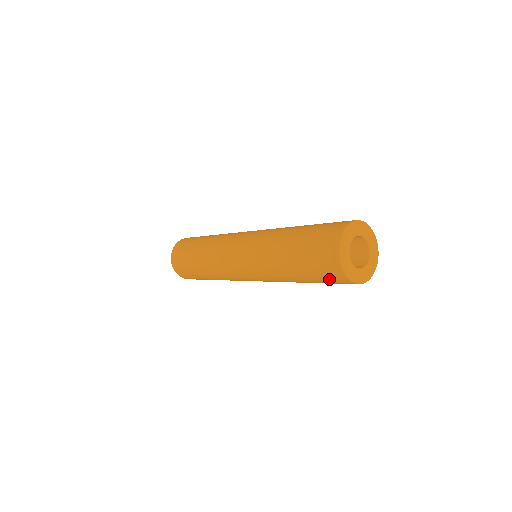
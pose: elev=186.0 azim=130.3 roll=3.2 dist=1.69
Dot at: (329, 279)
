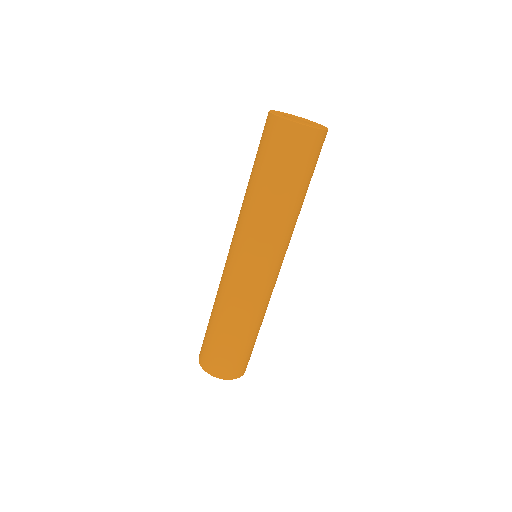
Dot at: (290, 148)
